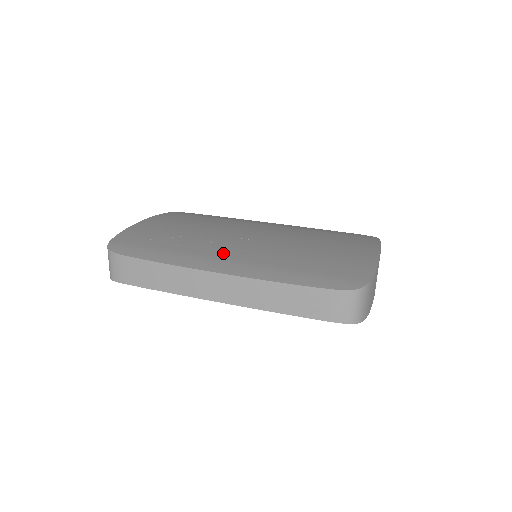
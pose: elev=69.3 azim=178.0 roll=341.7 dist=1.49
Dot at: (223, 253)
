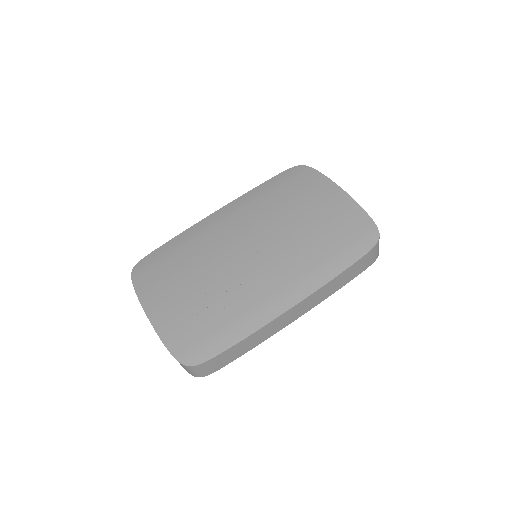
Dot at: (267, 287)
